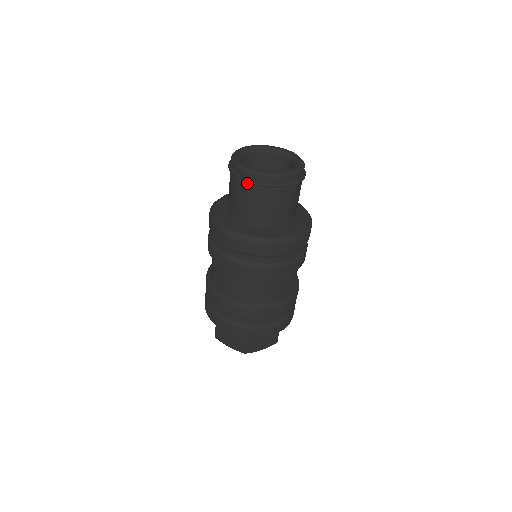
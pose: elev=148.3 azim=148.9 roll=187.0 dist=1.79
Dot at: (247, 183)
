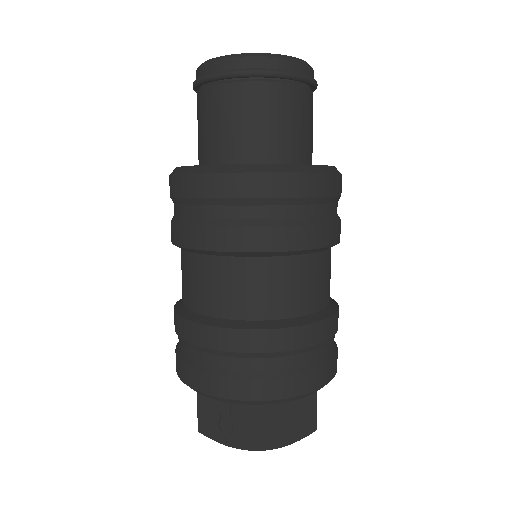
Dot at: occluded
